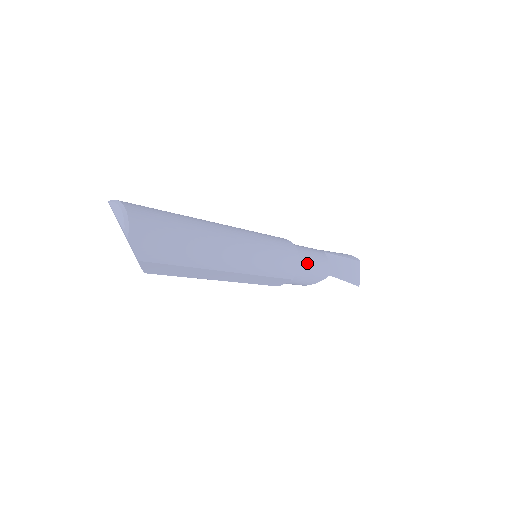
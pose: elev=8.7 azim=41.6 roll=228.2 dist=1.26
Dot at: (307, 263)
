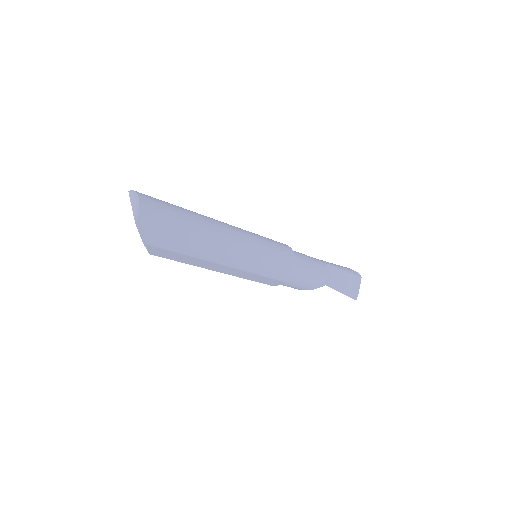
Dot at: (303, 270)
